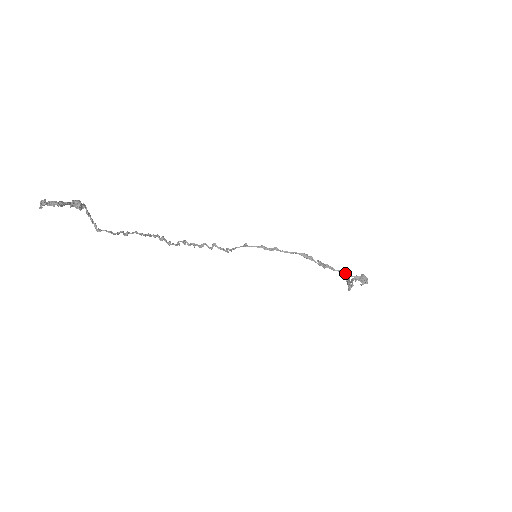
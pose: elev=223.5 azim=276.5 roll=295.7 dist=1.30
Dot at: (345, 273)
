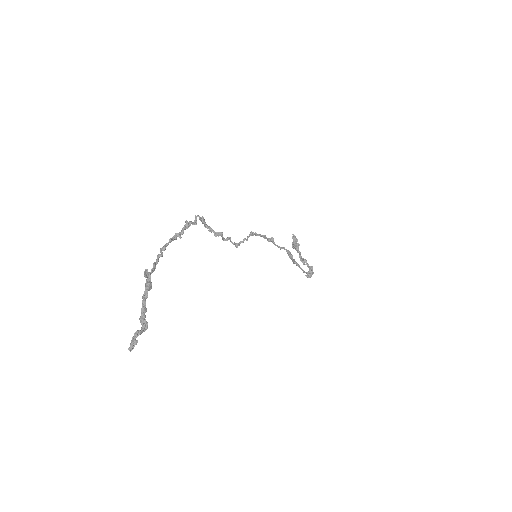
Dot at: (304, 271)
